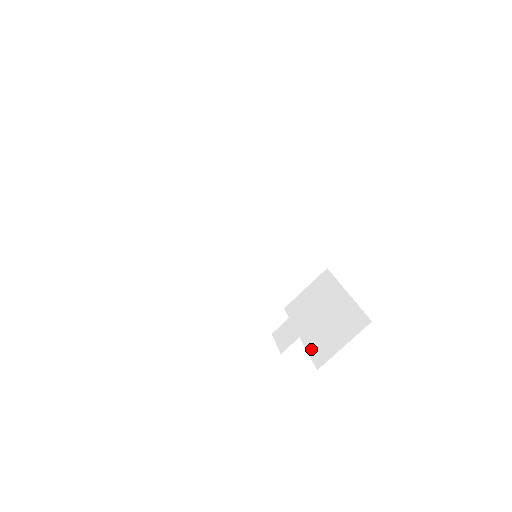
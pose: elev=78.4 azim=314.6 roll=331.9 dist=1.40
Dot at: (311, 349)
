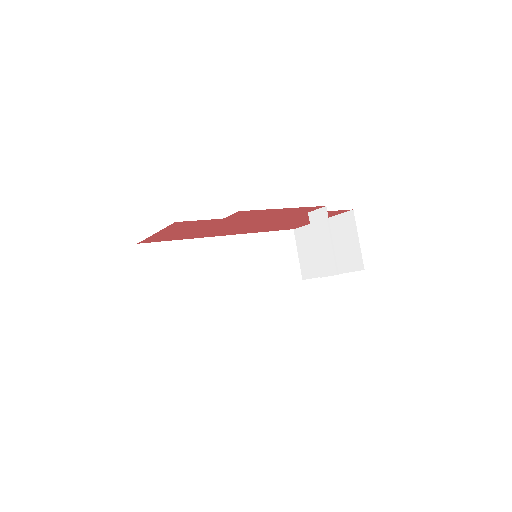
Dot at: (346, 269)
